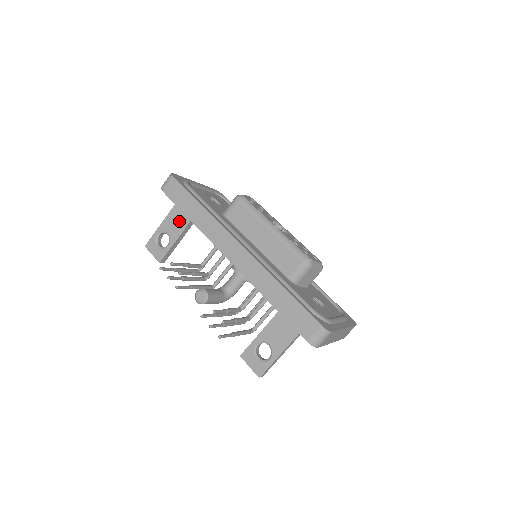
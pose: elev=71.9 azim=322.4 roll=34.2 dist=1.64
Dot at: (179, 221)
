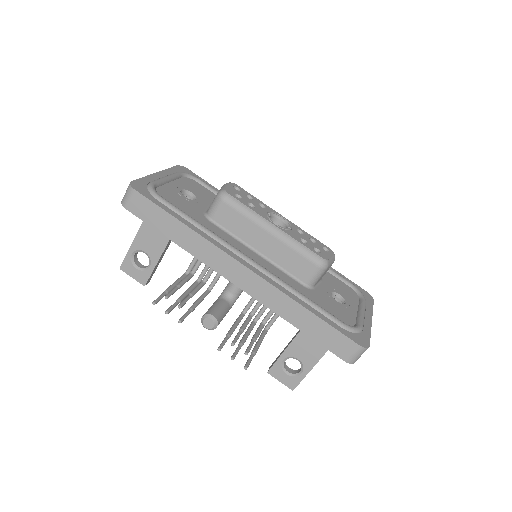
Dot at: (156, 238)
